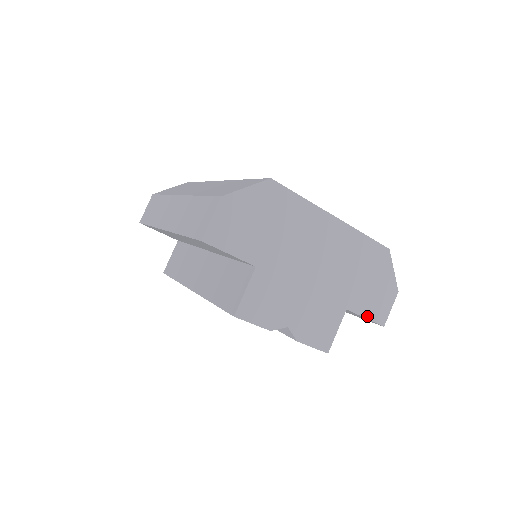
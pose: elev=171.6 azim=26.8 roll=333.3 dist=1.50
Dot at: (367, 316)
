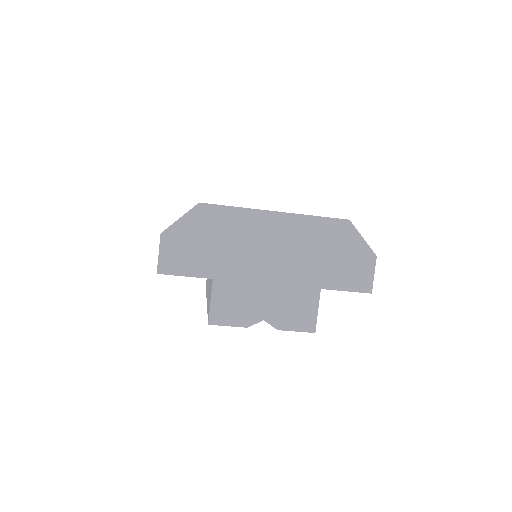
Dot at: (347, 289)
